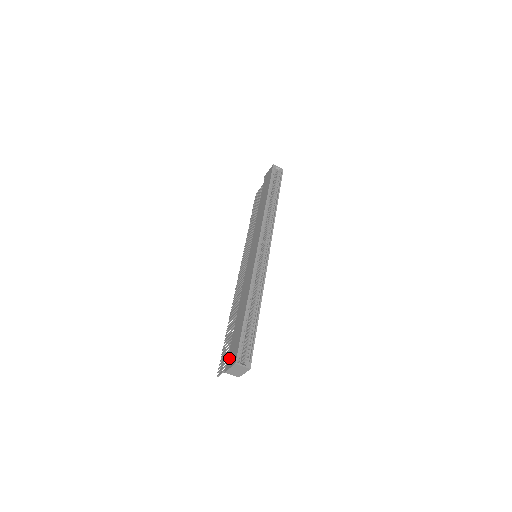
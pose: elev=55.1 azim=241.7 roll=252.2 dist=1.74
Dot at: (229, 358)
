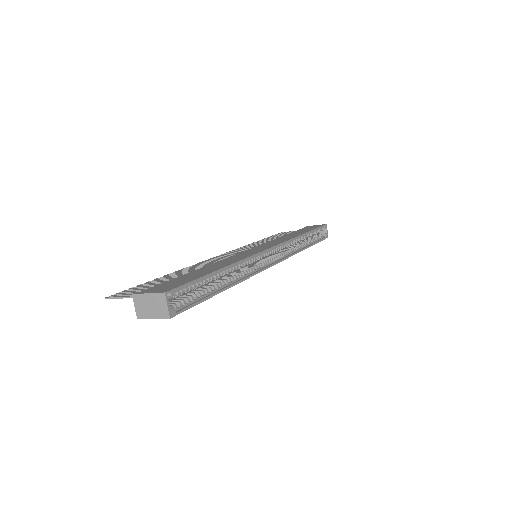
Dot at: (154, 287)
